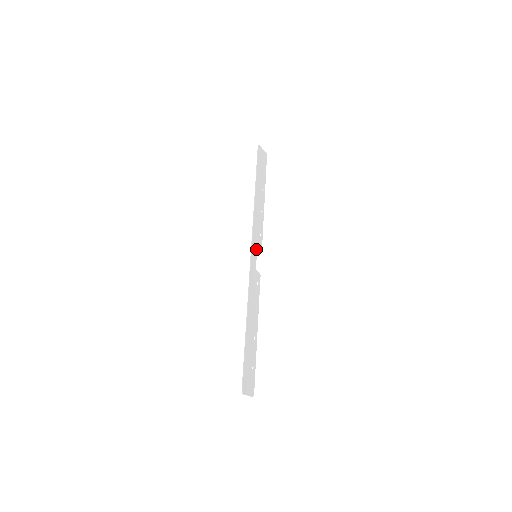
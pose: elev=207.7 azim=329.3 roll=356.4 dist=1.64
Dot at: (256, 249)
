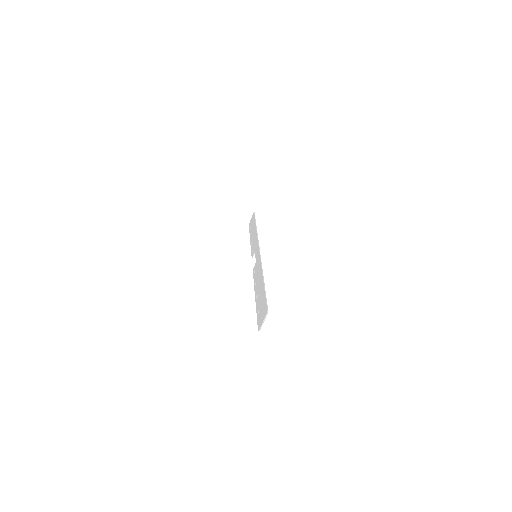
Dot at: occluded
